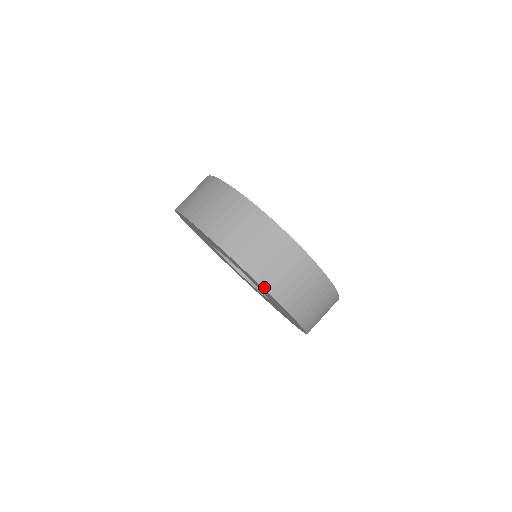
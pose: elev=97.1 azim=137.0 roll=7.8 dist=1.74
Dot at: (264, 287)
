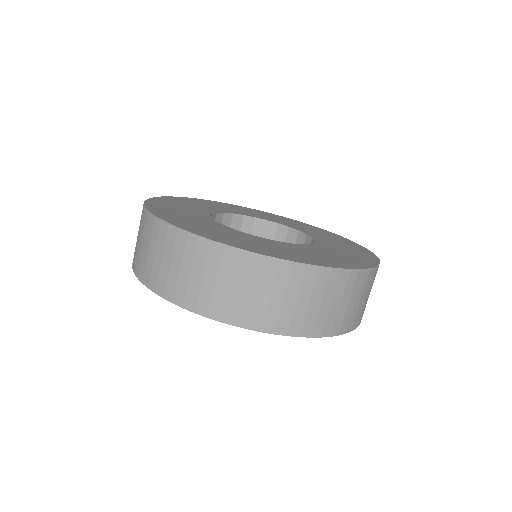
Dot at: (289, 334)
